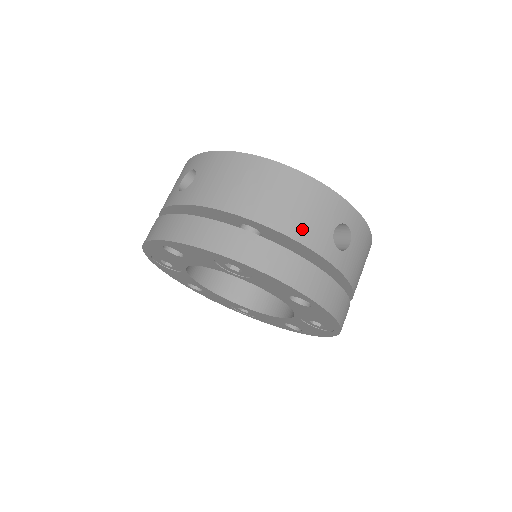
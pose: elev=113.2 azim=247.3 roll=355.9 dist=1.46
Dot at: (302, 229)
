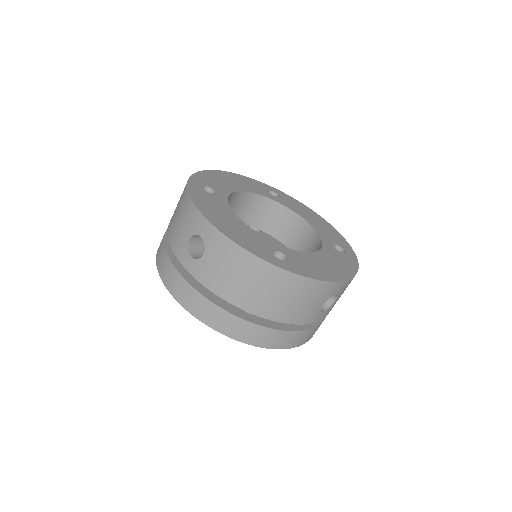
Dot at: (296, 316)
